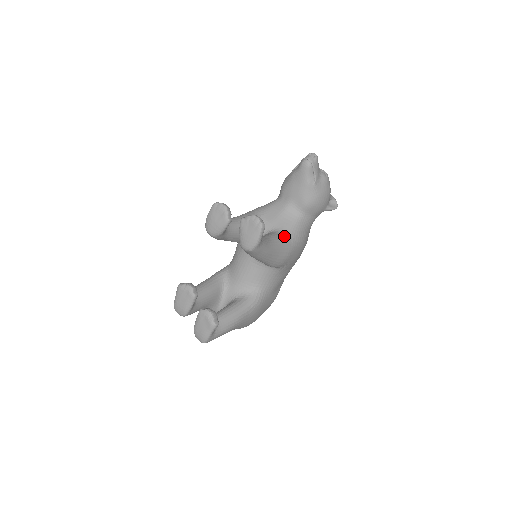
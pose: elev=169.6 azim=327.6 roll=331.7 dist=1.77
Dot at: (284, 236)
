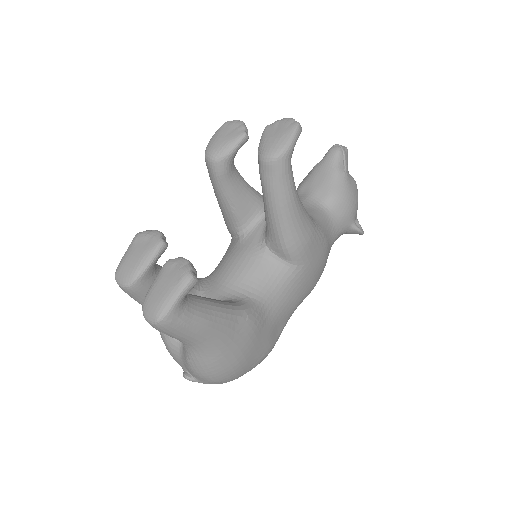
Dot at: occluded
